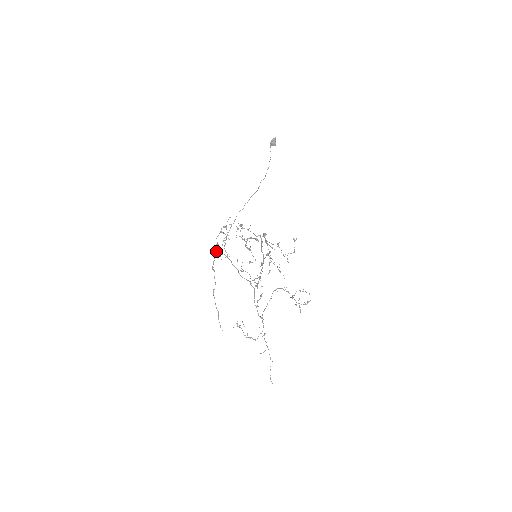
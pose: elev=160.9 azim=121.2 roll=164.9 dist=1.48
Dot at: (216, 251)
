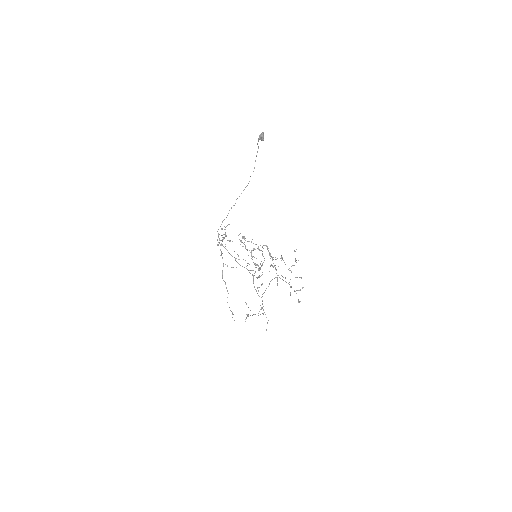
Dot at: occluded
